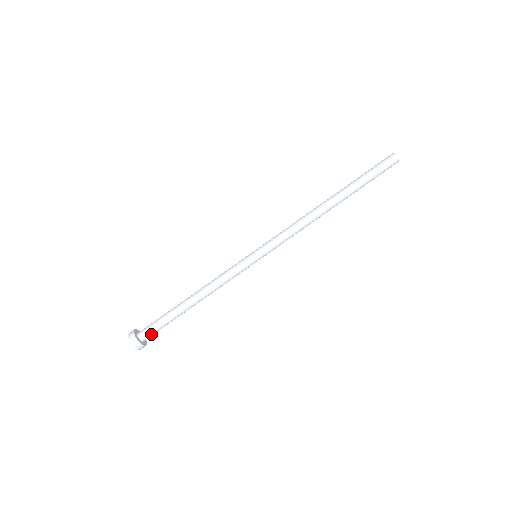
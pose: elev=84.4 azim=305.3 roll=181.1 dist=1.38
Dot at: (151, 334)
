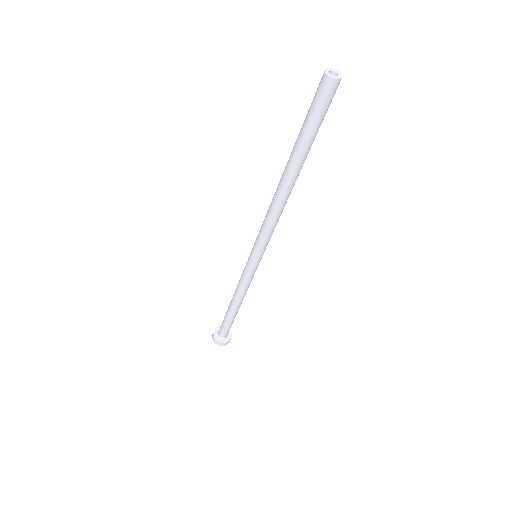
Dot at: (228, 332)
